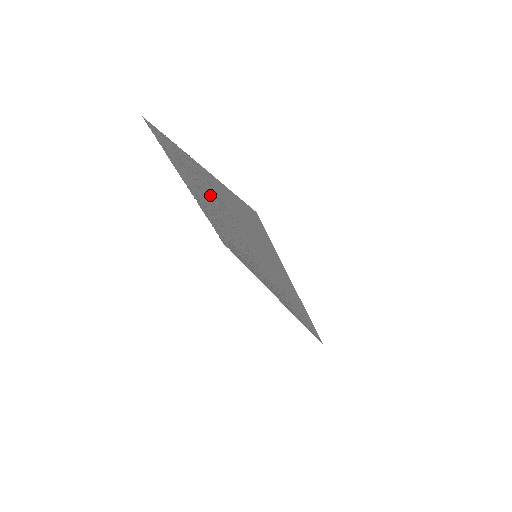
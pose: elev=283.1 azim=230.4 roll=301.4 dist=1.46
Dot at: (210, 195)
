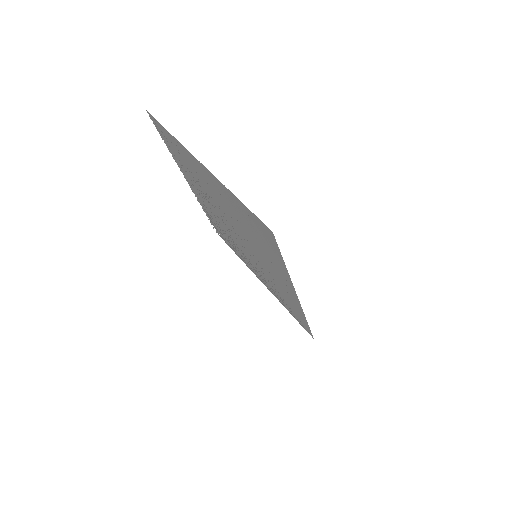
Dot at: (215, 196)
